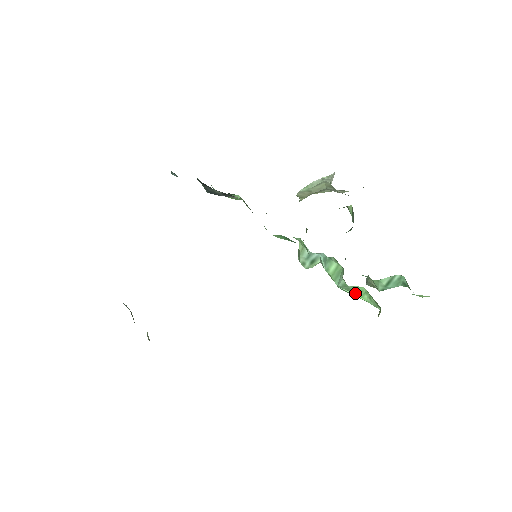
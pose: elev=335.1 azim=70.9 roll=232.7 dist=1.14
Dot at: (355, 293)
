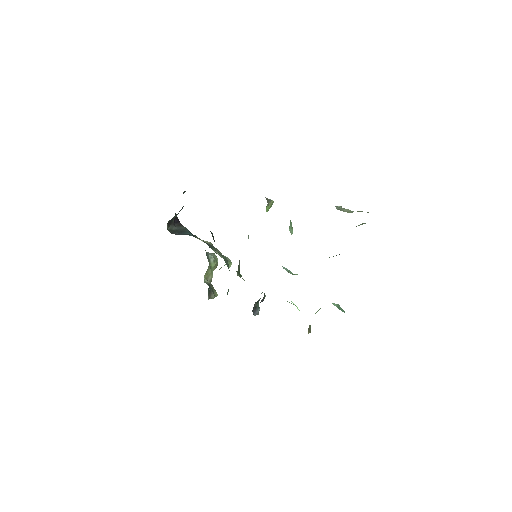
Dot at: occluded
